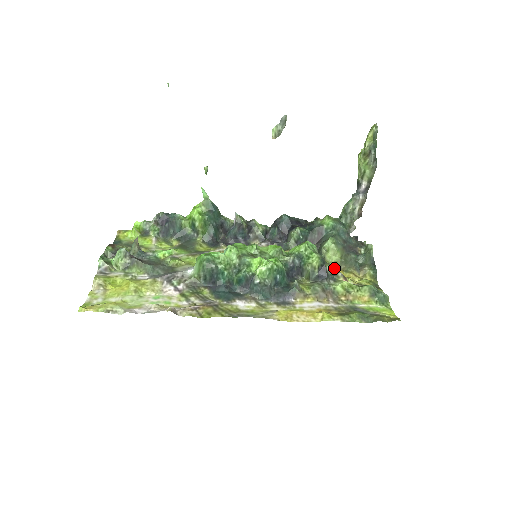
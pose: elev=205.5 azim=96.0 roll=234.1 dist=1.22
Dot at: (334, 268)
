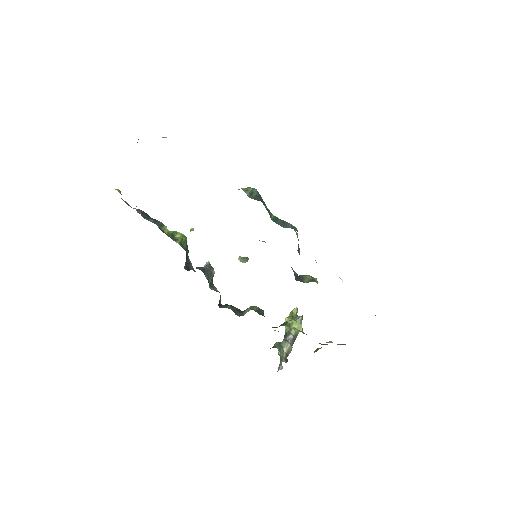
Dot at: occluded
